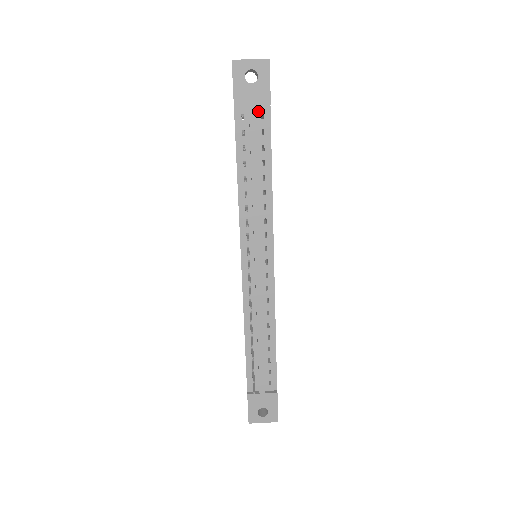
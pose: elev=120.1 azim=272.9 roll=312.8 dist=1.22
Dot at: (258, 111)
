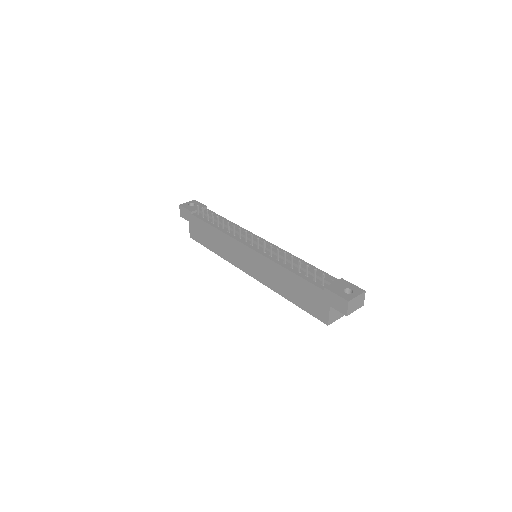
Dot at: occluded
